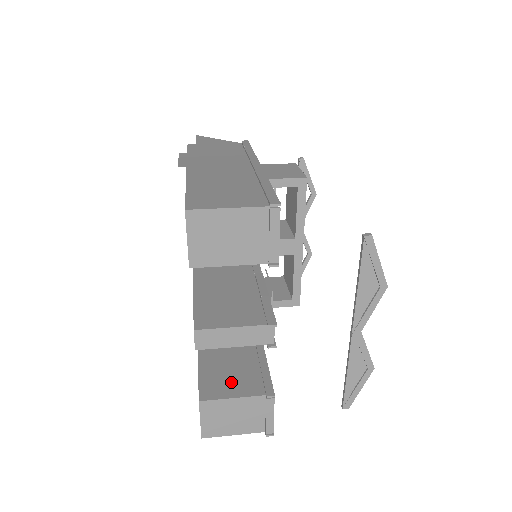
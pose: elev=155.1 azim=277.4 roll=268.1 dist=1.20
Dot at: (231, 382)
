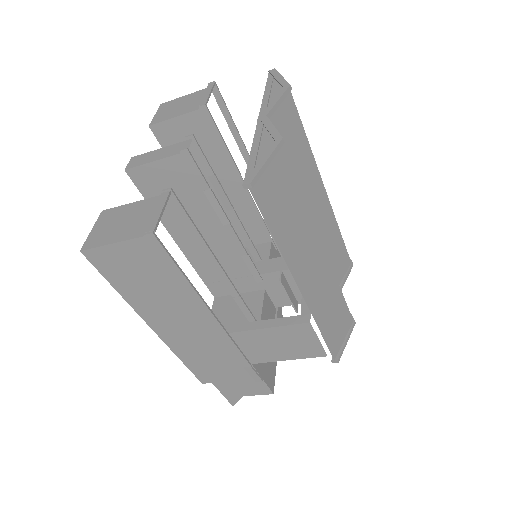
Dot at: occluded
